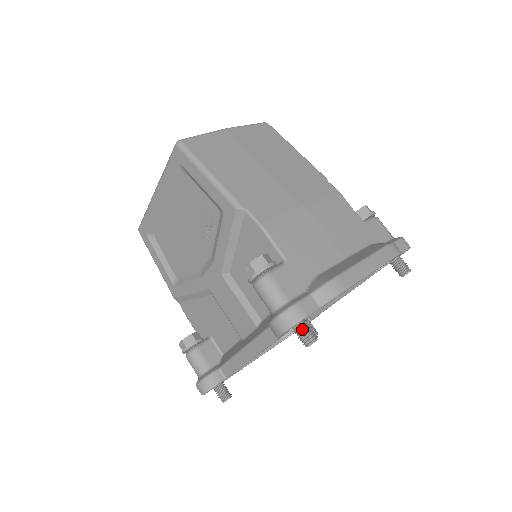
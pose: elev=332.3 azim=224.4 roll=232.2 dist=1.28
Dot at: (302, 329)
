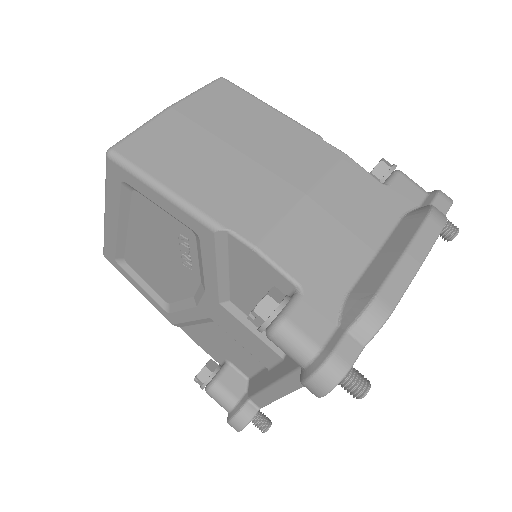
Dot at: (347, 379)
